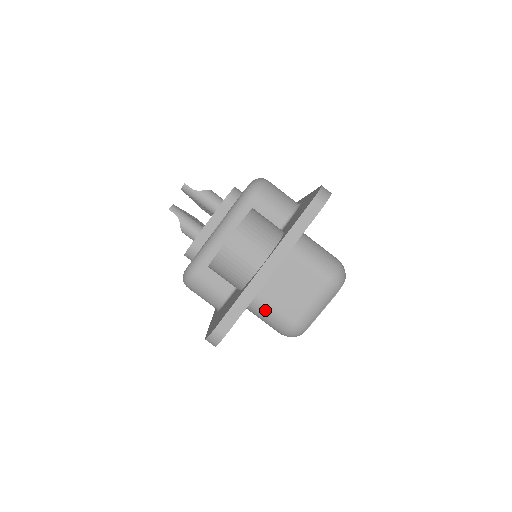
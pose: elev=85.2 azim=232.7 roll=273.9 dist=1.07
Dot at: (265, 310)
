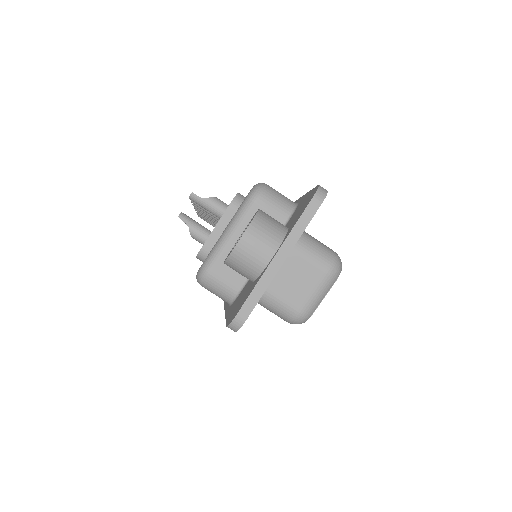
Dot at: (273, 301)
